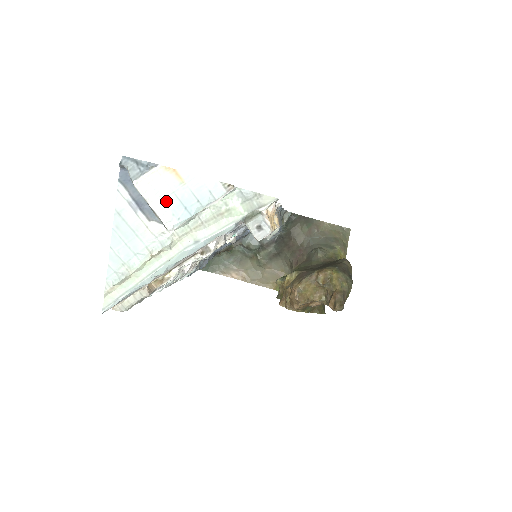
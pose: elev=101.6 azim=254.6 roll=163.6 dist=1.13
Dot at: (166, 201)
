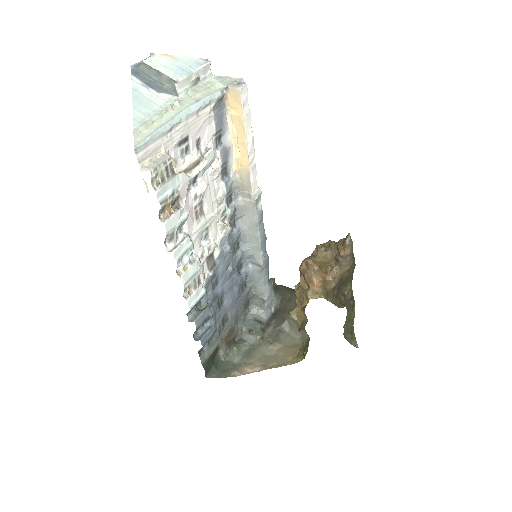
Dot at: (168, 68)
